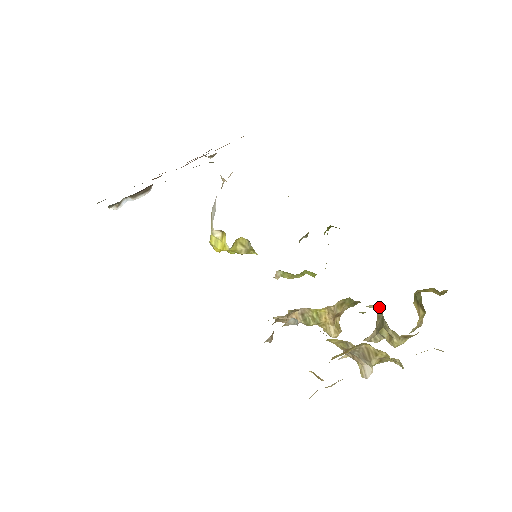
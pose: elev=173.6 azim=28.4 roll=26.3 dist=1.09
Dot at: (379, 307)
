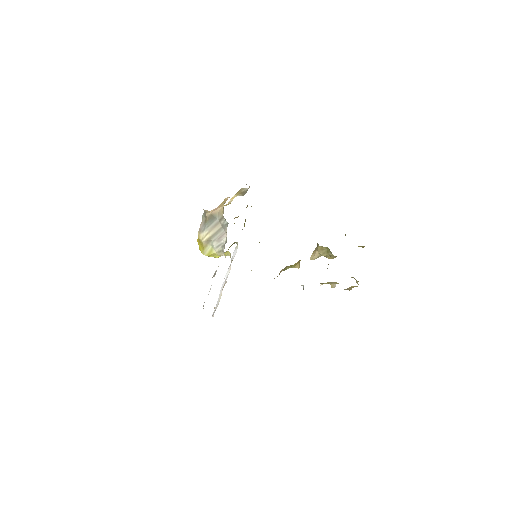
Dot at: (326, 247)
